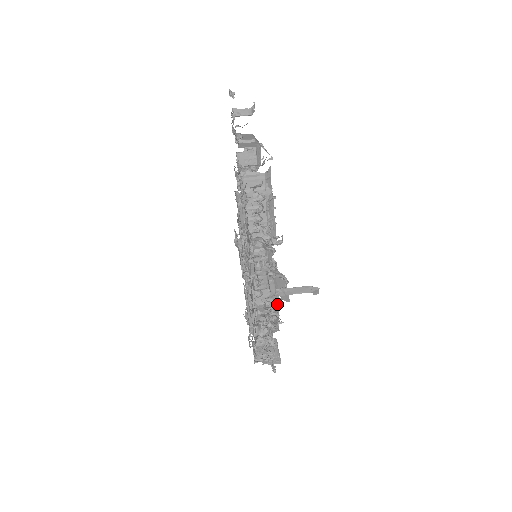
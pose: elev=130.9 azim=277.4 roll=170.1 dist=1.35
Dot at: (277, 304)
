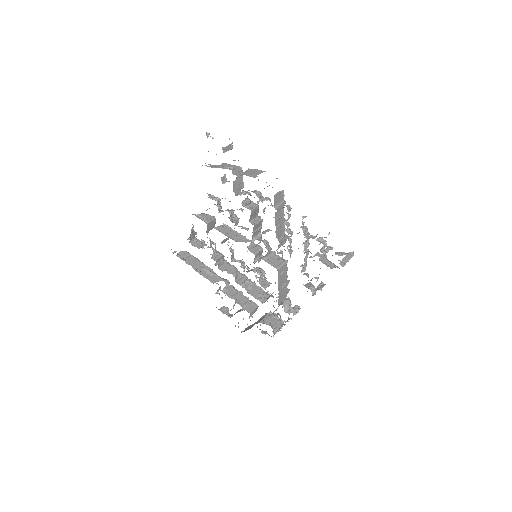
Dot at: occluded
